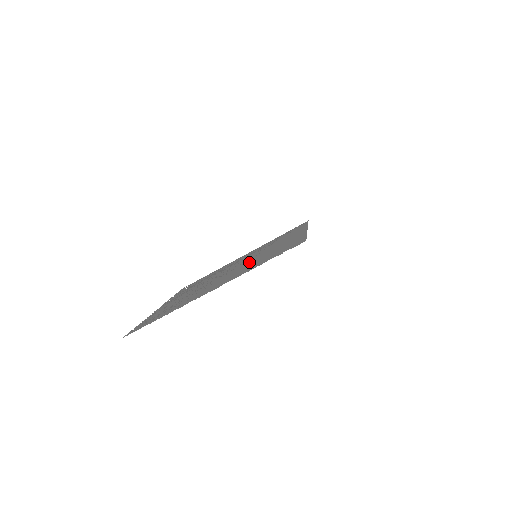
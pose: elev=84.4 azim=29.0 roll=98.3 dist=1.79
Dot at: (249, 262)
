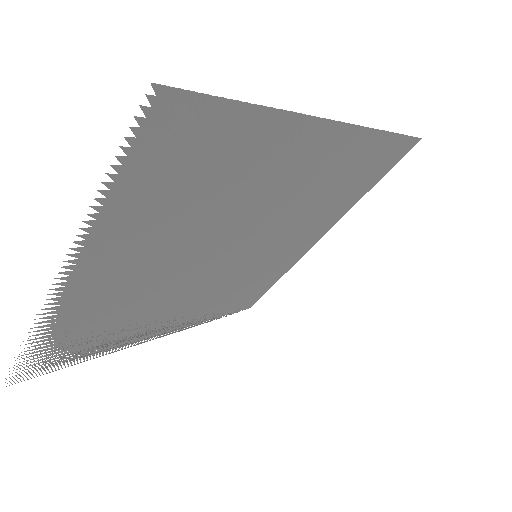
Dot at: occluded
